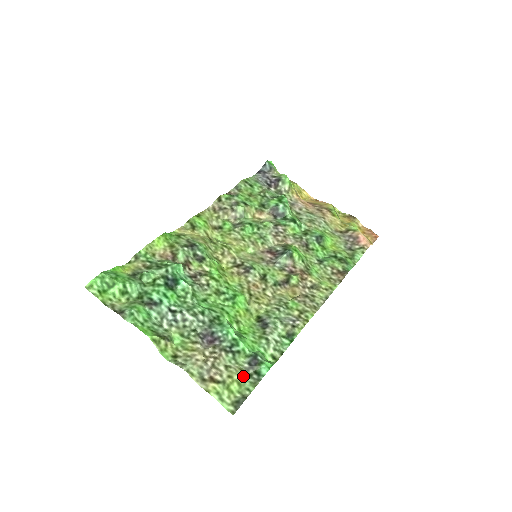
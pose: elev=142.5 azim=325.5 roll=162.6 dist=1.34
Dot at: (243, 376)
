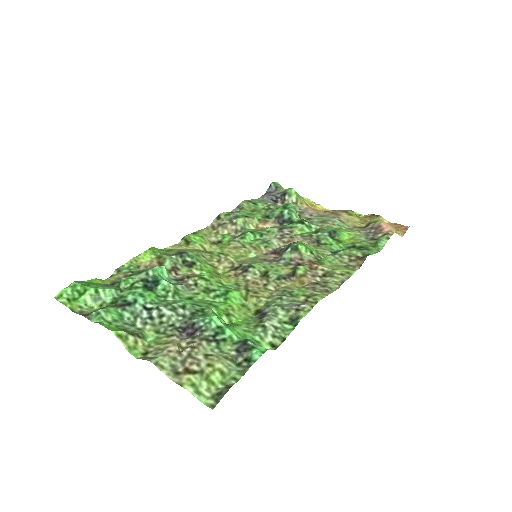
Dot at: (228, 364)
